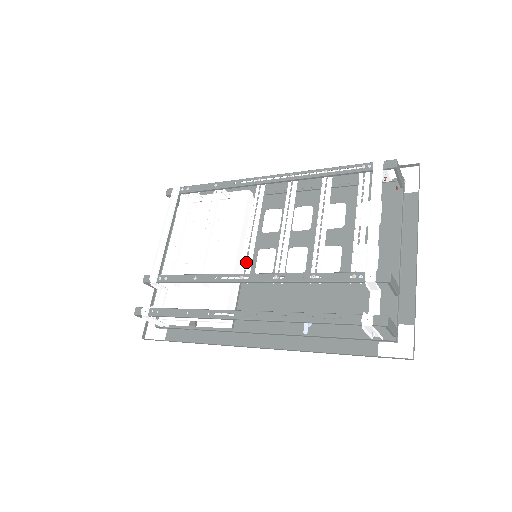
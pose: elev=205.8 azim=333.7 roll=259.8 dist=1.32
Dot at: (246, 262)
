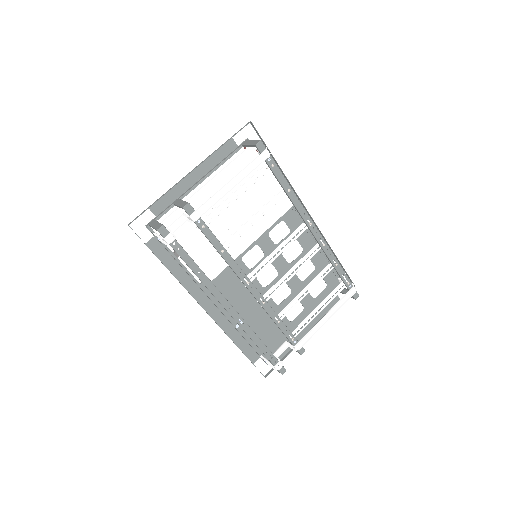
Dot at: occluded
